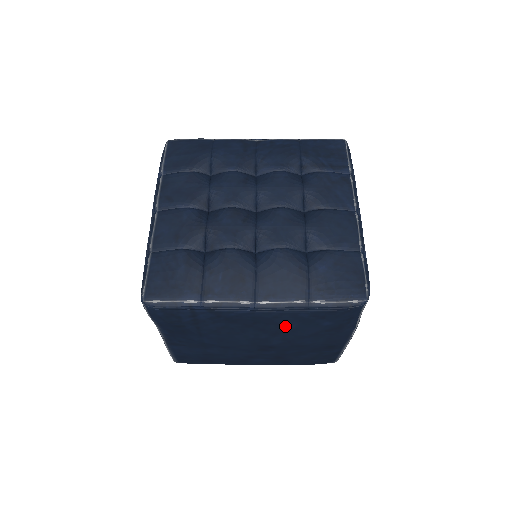
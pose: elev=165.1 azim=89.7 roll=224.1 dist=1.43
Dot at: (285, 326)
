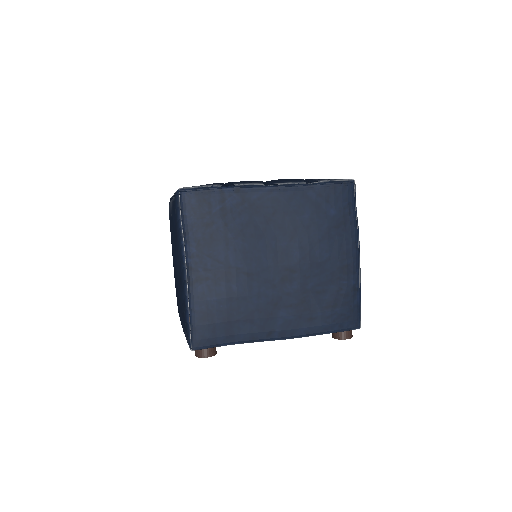
Dot at: (300, 217)
